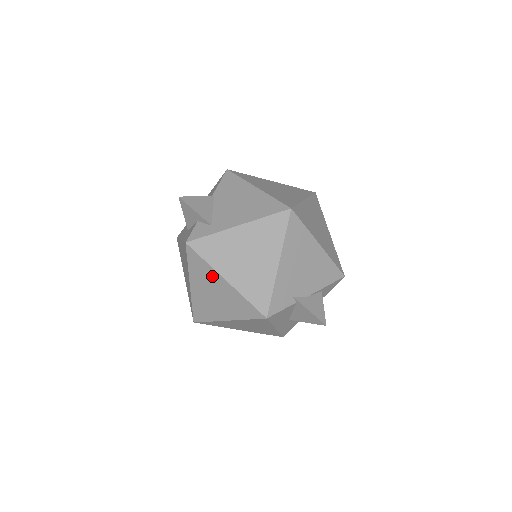
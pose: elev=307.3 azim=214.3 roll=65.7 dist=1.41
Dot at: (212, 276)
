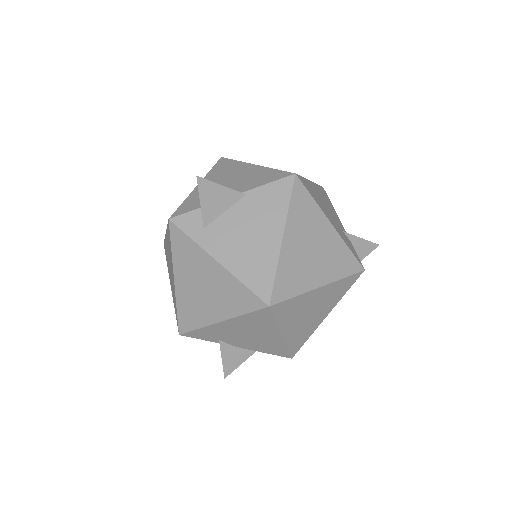
Dot at: (171, 261)
